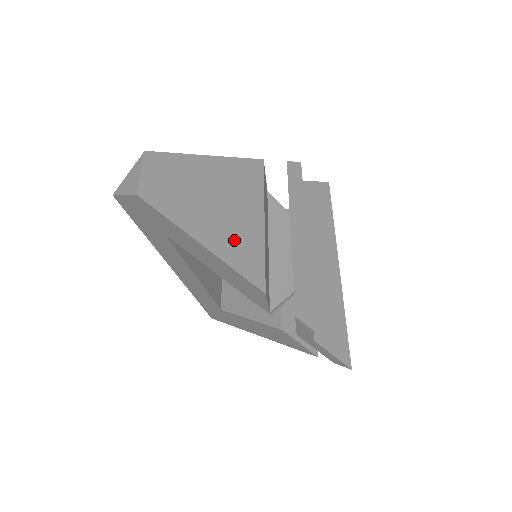
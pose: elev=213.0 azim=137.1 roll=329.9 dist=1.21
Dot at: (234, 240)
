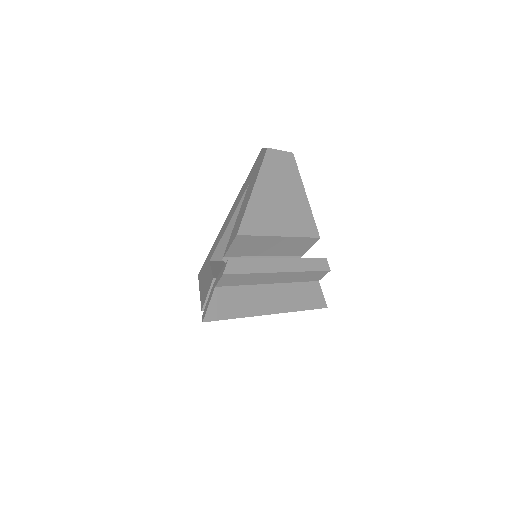
Dot at: (262, 212)
